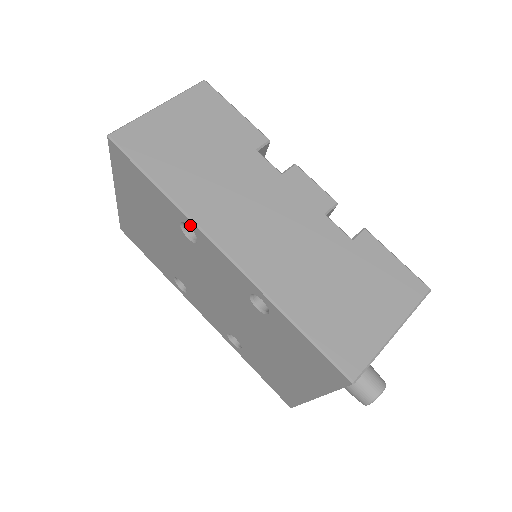
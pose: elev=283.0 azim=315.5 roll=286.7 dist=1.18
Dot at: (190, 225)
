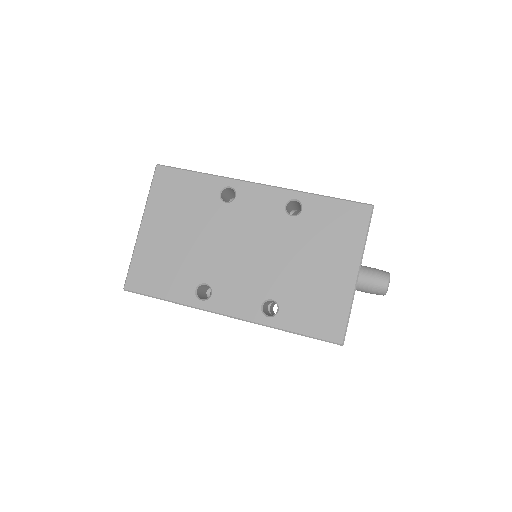
Dot at: (231, 184)
